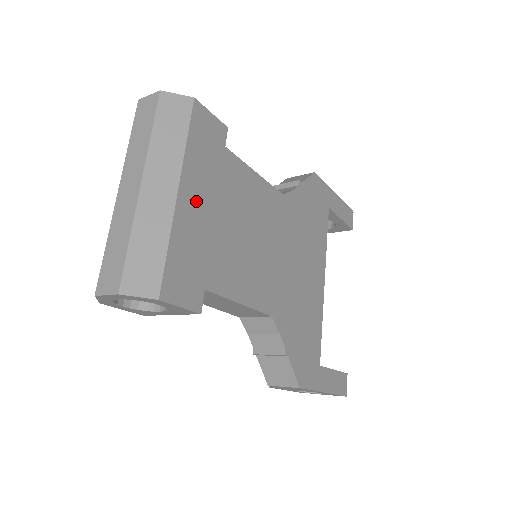
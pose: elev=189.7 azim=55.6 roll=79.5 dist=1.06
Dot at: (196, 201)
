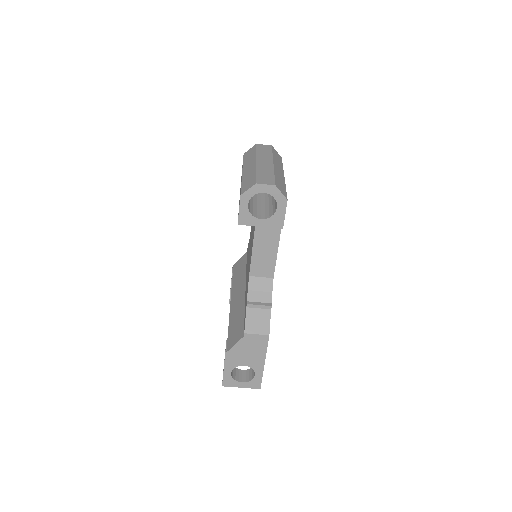
Dot at: occluded
